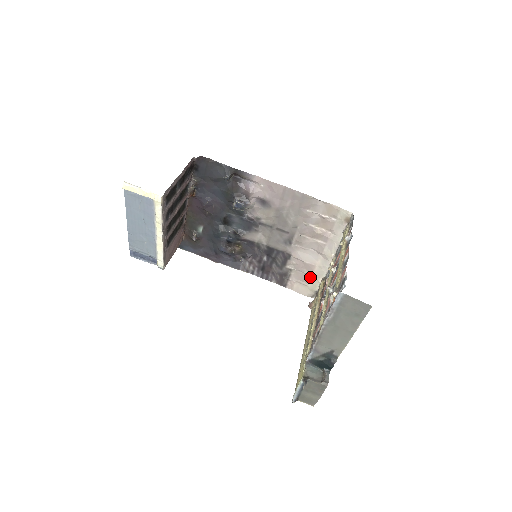
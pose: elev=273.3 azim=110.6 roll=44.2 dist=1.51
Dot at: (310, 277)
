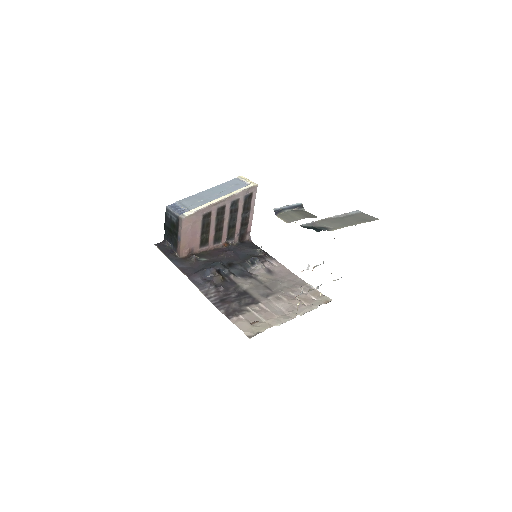
Dot at: (262, 322)
